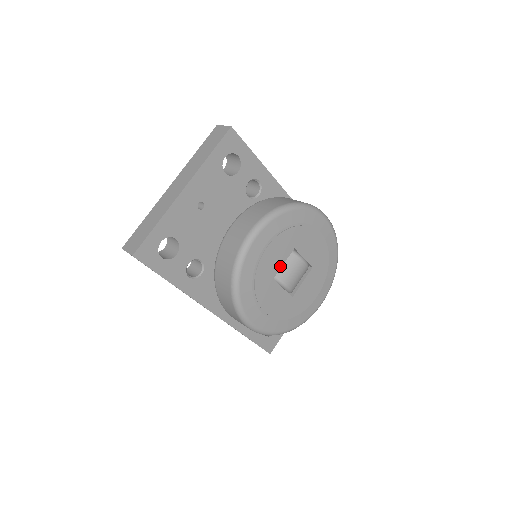
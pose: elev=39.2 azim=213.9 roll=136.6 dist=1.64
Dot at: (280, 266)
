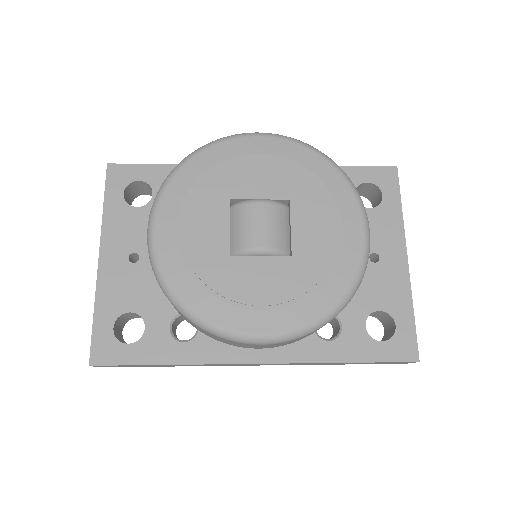
Dot at: (227, 234)
